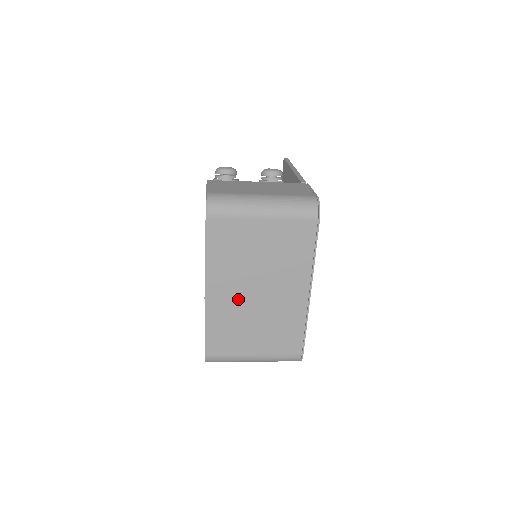
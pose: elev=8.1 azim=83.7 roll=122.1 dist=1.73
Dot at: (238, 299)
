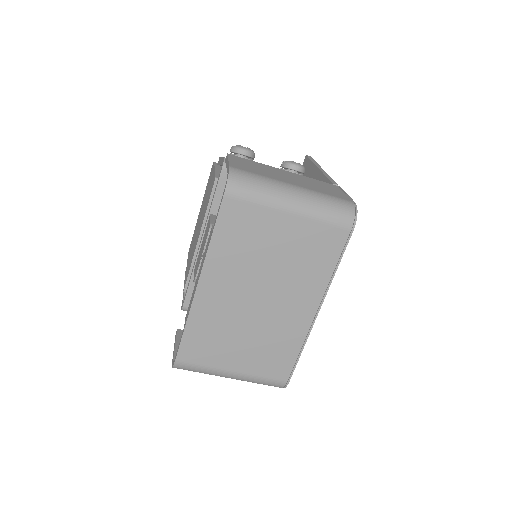
Dot at: (233, 302)
